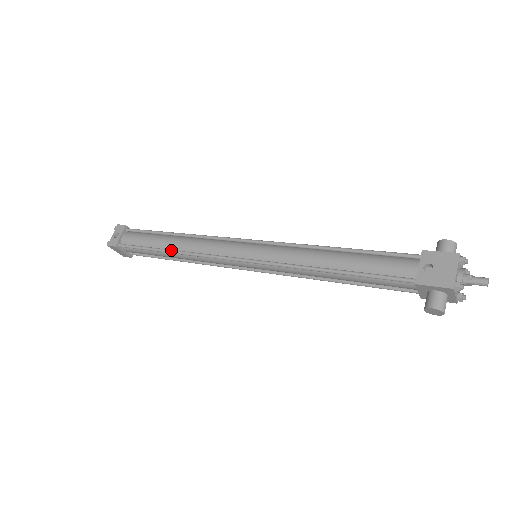
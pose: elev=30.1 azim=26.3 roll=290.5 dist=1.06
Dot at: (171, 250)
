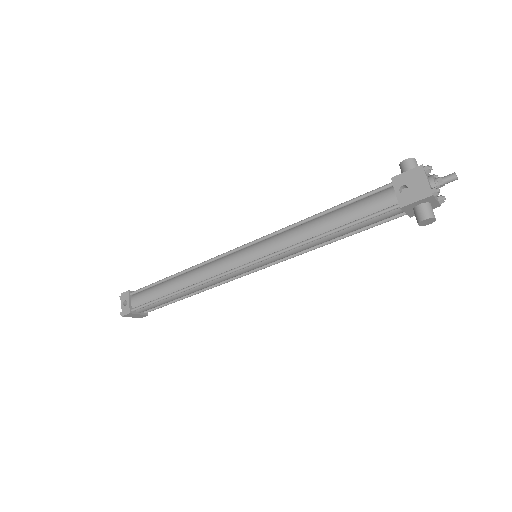
Dot at: (181, 290)
